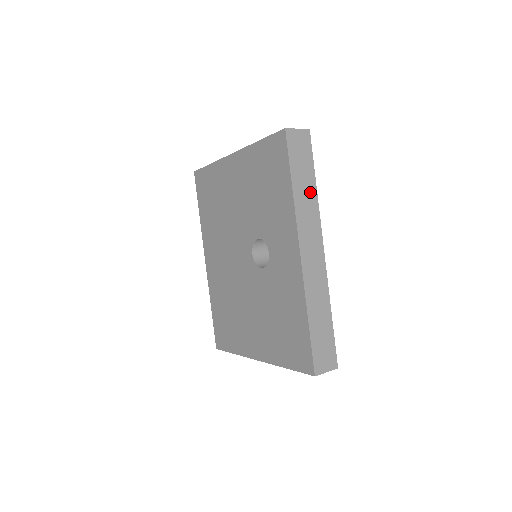
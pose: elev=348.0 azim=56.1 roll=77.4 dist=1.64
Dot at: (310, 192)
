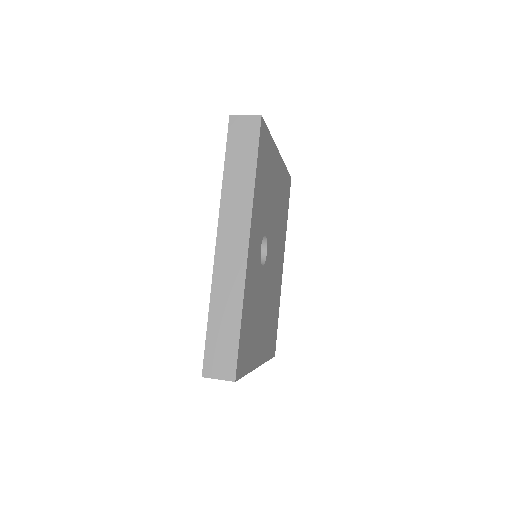
Dot at: (245, 181)
